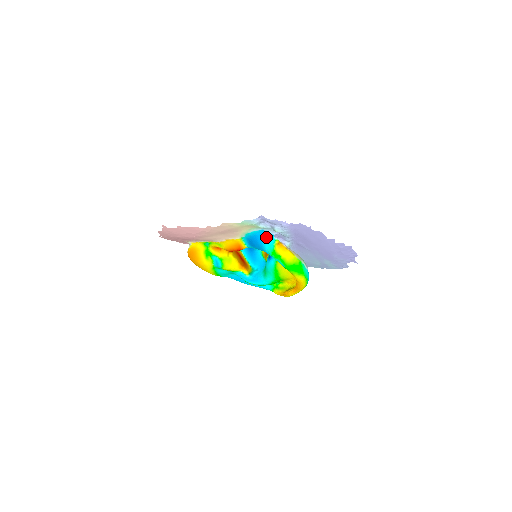
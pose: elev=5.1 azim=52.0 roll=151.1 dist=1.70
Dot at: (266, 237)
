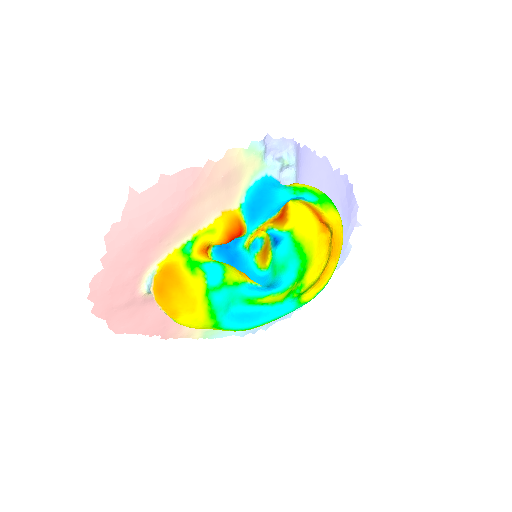
Dot at: (273, 185)
